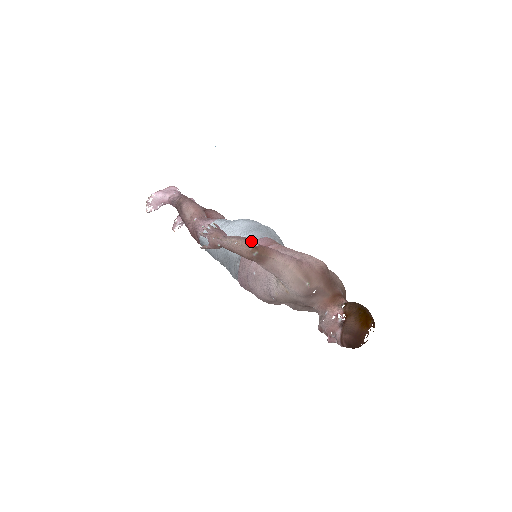
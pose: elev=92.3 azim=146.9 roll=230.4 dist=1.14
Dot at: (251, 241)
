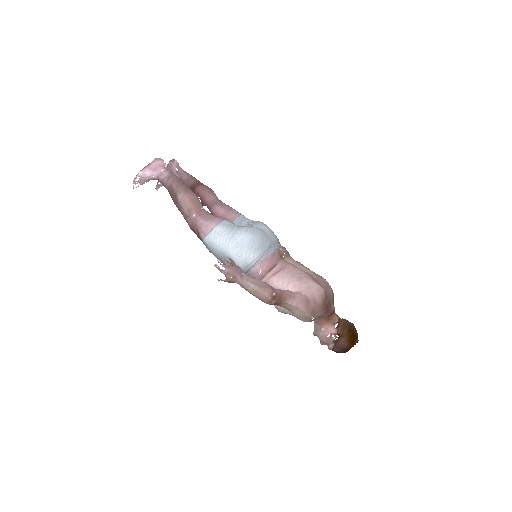
Dot at: (269, 291)
